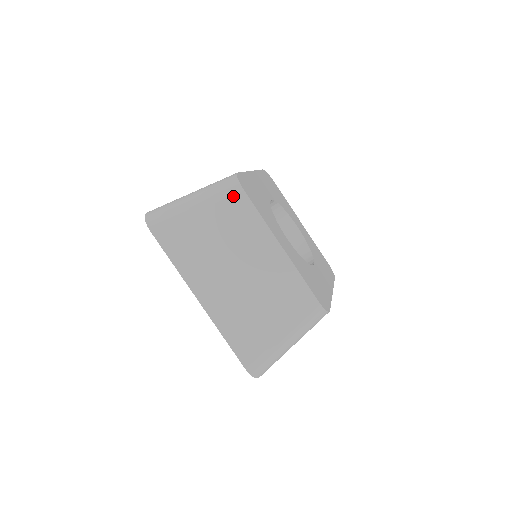
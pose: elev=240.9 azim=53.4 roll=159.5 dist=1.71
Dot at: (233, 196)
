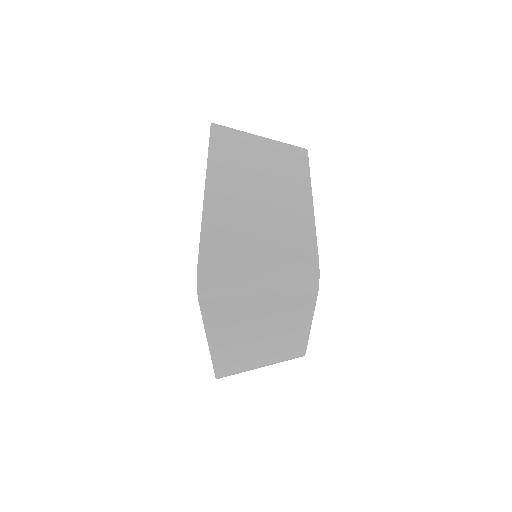
Dot at: (305, 294)
